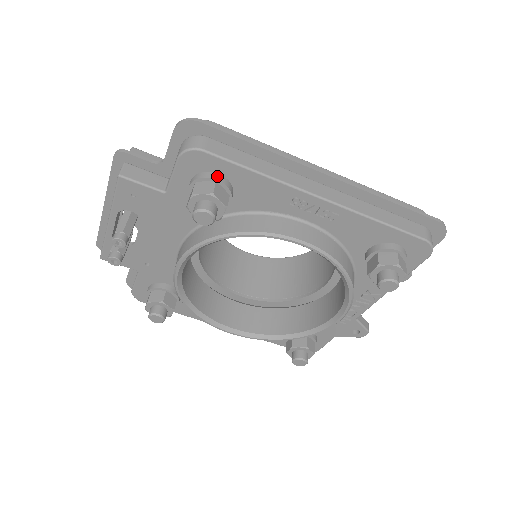
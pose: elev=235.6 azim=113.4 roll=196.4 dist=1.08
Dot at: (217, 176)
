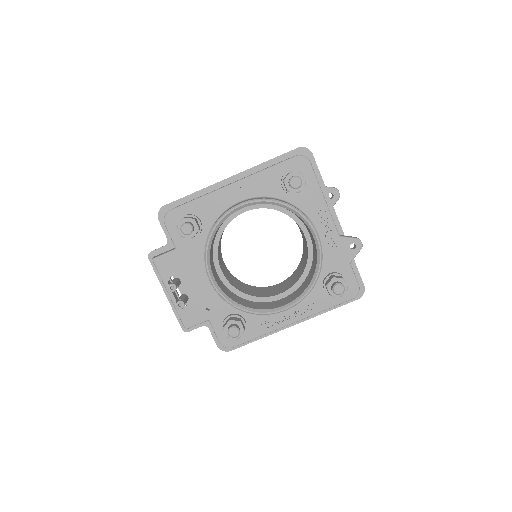
Dot at: (184, 216)
